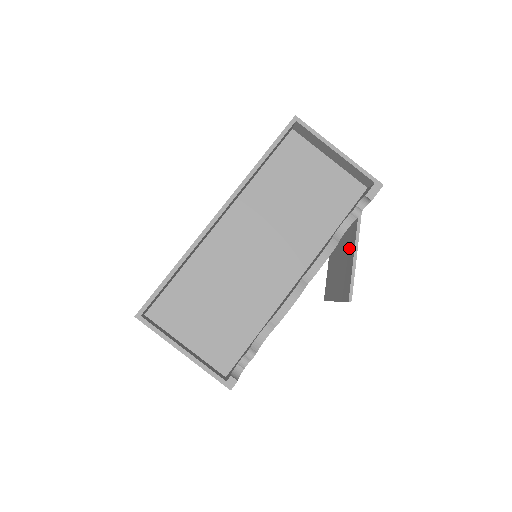
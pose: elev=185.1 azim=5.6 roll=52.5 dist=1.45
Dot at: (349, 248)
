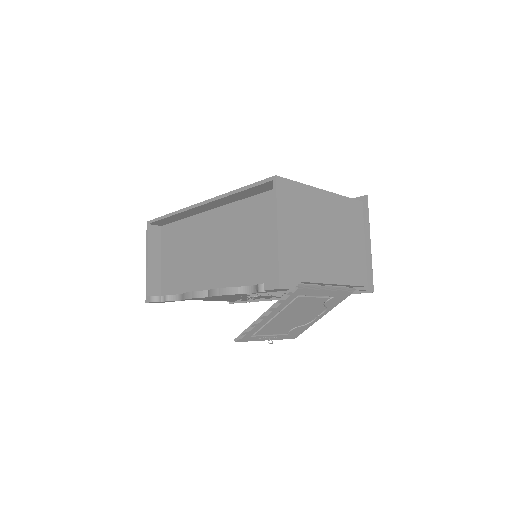
Dot at: occluded
